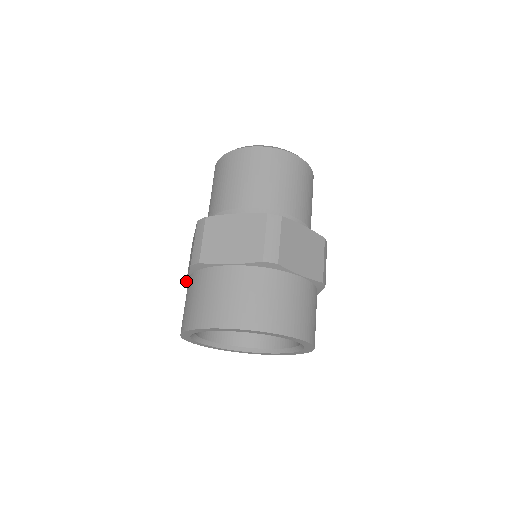
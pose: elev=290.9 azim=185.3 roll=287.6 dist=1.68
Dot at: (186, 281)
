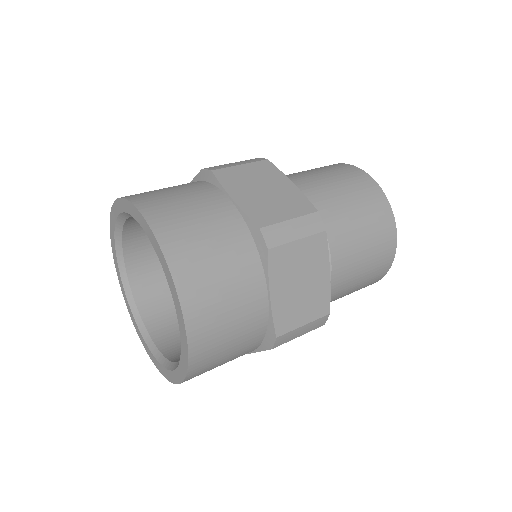
Dot at: occluded
